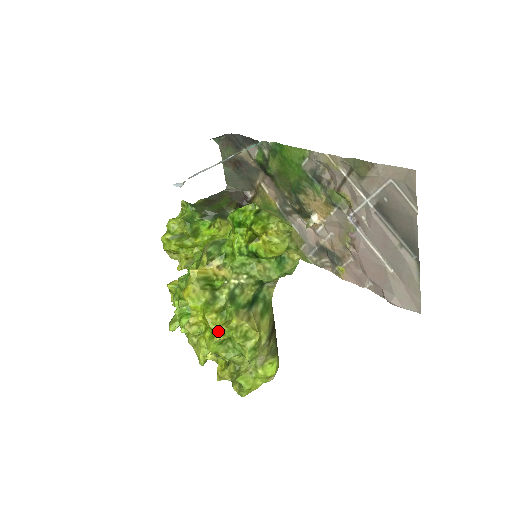
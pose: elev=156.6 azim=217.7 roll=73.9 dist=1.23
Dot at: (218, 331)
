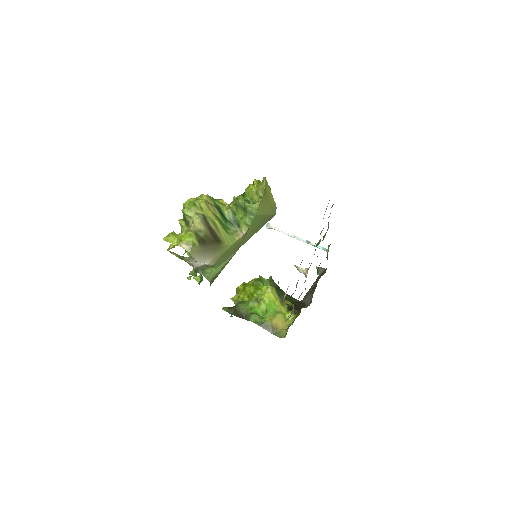
Dot at: occluded
